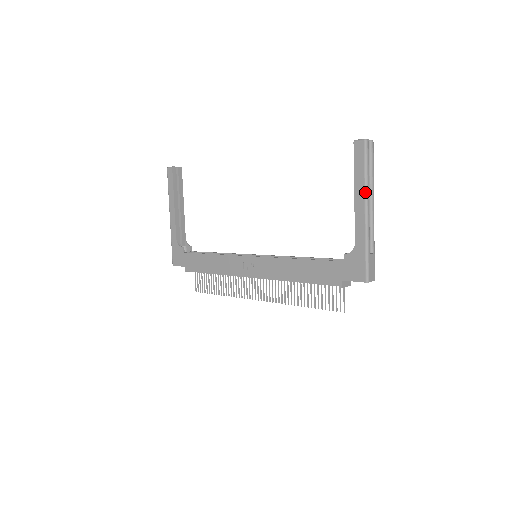
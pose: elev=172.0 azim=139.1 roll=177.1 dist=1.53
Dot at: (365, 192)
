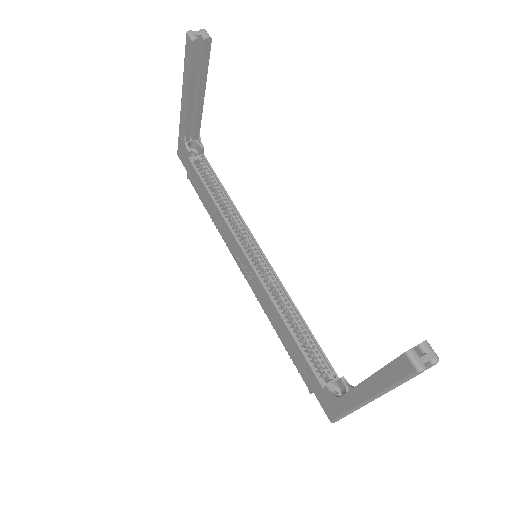
Dot at: (378, 394)
